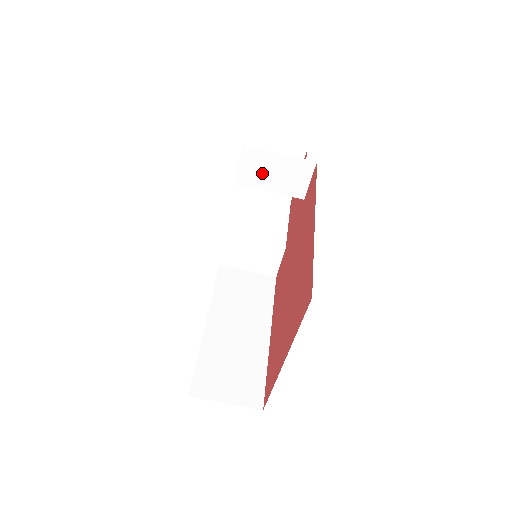
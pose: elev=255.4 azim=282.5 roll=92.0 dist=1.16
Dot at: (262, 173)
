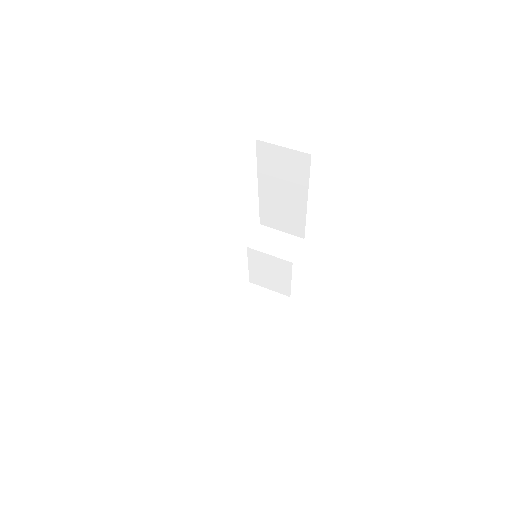
Dot at: (268, 242)
